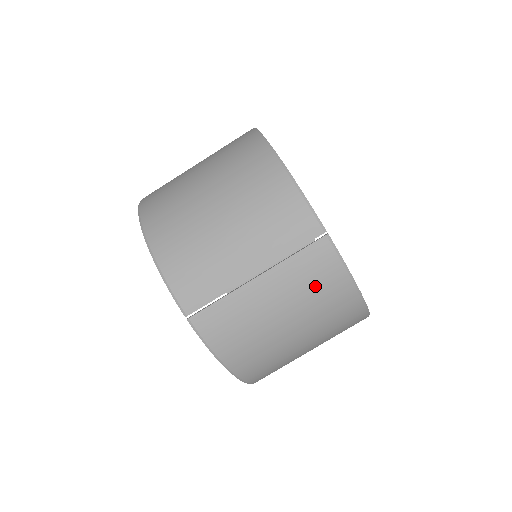
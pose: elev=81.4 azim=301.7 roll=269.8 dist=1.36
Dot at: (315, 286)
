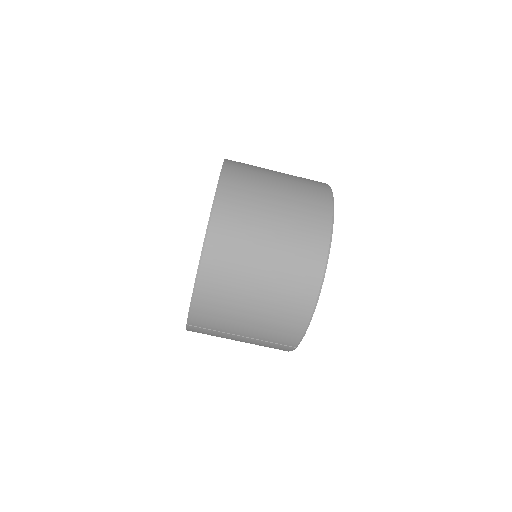
Dot at: occluded
